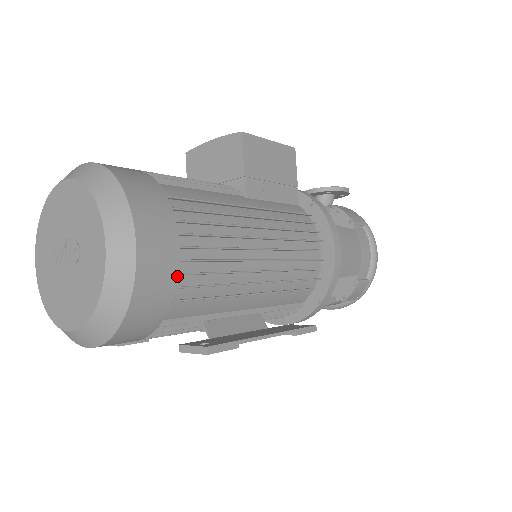
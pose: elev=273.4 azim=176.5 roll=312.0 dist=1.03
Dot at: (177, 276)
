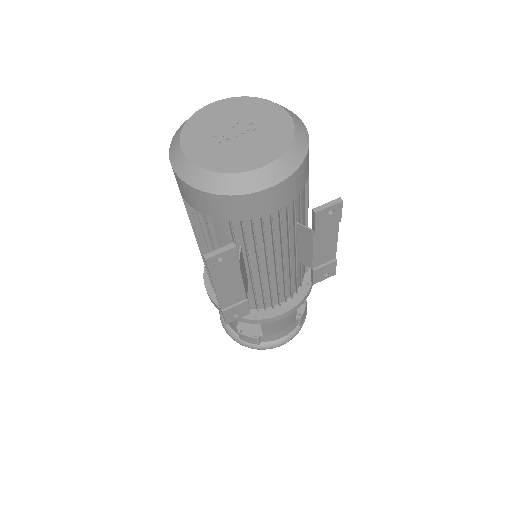
Dot at: occluded
